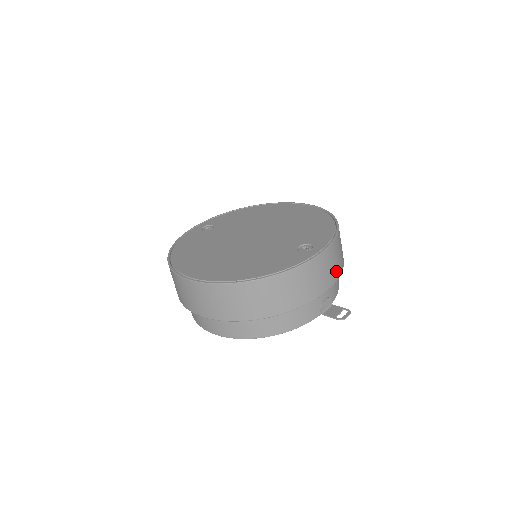
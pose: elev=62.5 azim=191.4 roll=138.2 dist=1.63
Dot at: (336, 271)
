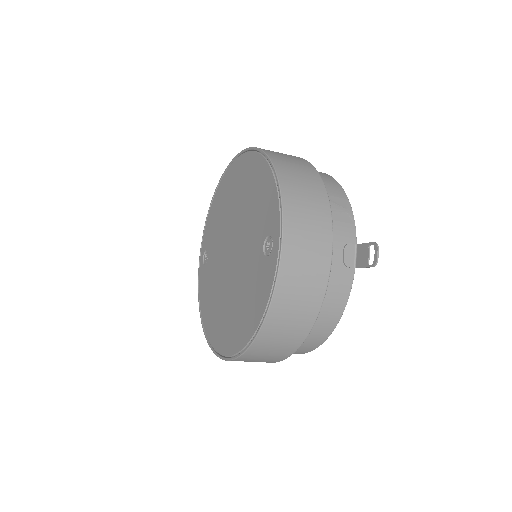
Dot at: (321, 226)
